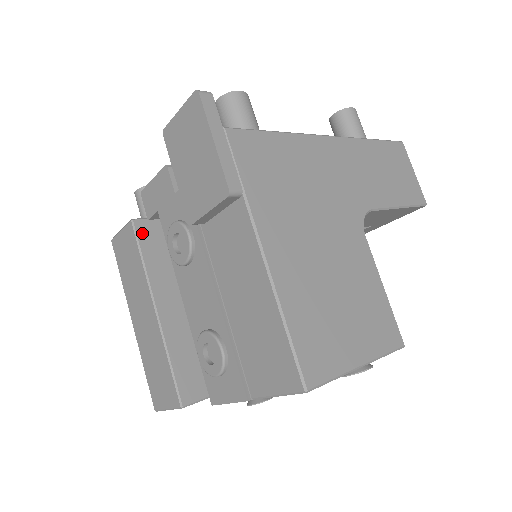
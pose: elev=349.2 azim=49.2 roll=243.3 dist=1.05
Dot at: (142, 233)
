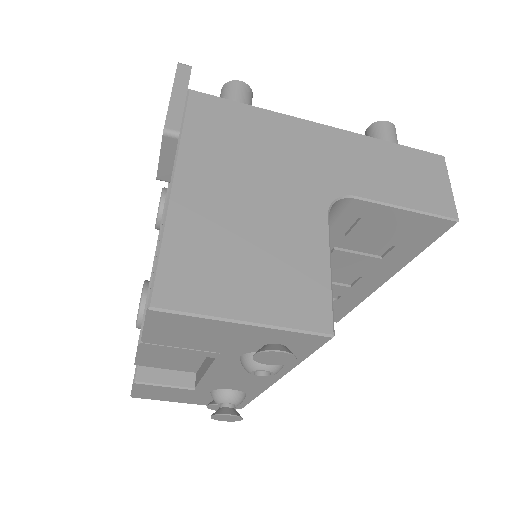
Dot at: occluded
